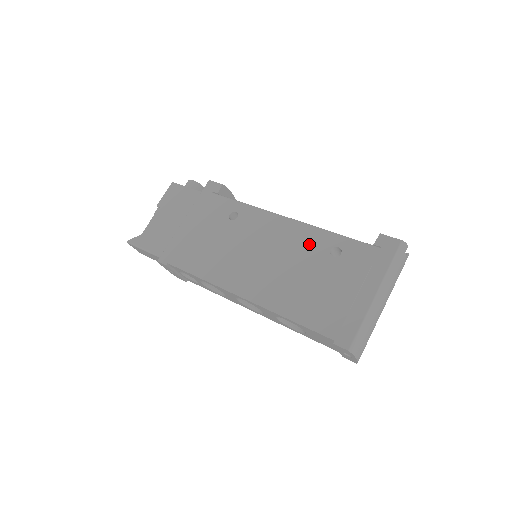
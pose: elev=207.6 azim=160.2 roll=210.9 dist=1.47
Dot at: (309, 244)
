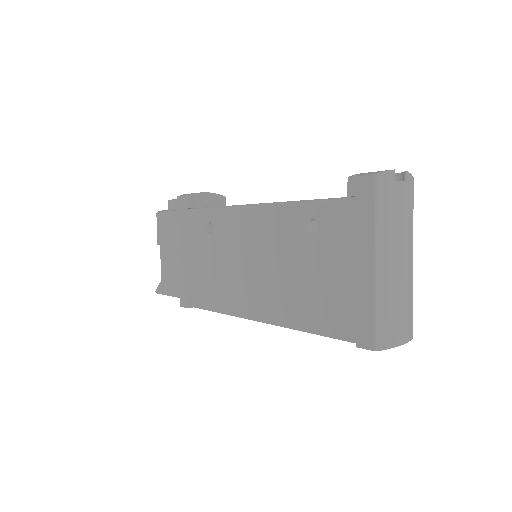
Dot at: (284, 229)
